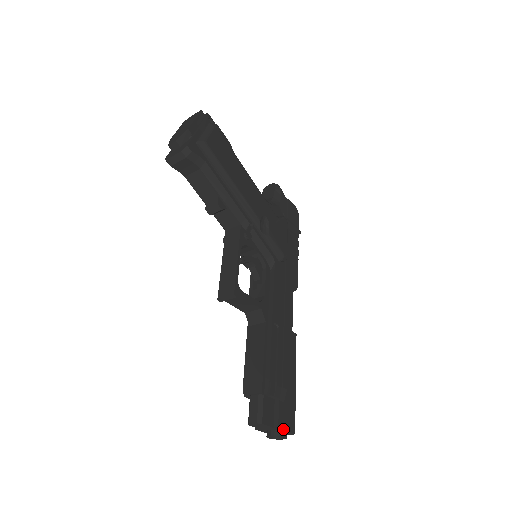
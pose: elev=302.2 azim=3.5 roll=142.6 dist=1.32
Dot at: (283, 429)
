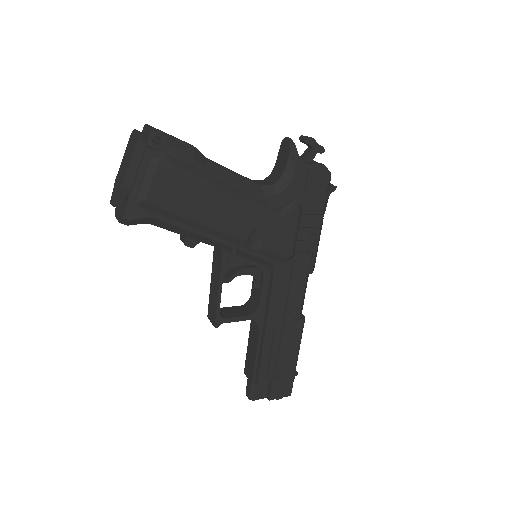
Dot at: occluded
